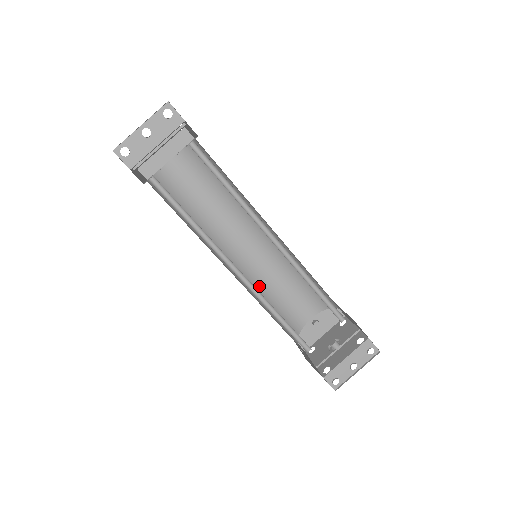
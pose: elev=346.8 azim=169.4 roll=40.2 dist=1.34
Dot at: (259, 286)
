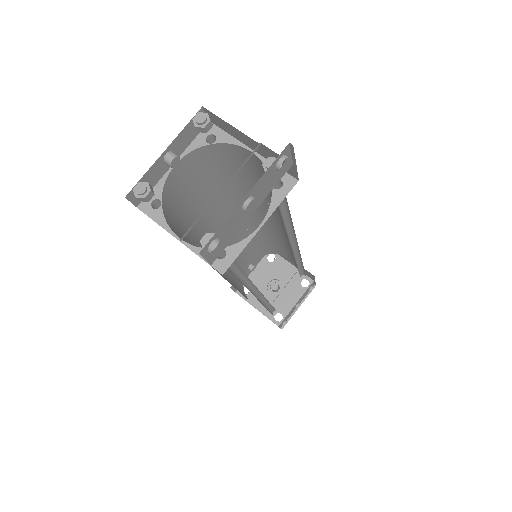
Dot at: occluded
